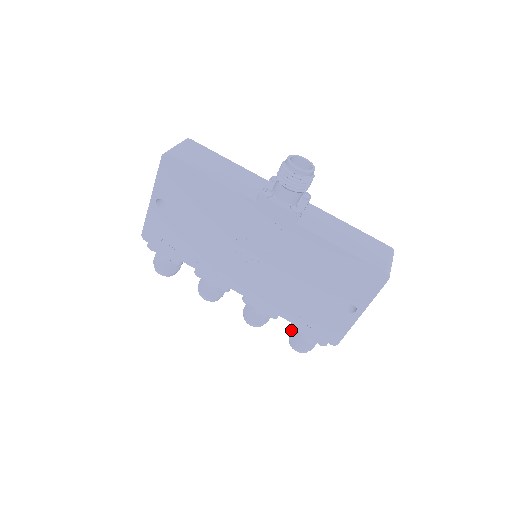
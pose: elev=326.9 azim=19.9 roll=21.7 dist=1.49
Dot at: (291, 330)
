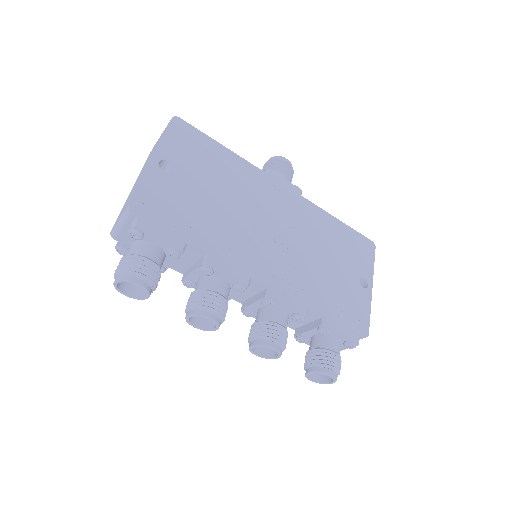
Dot at: (309, 356)
